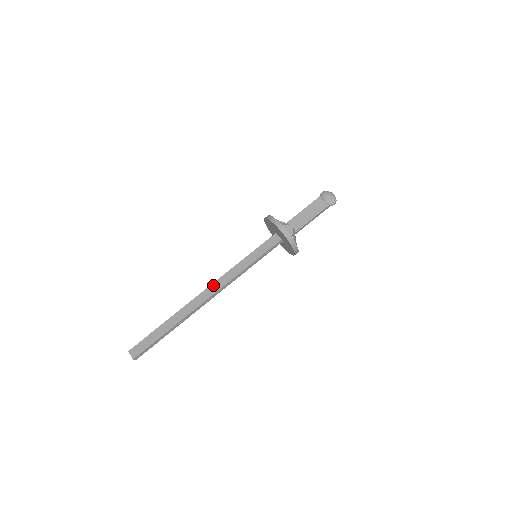
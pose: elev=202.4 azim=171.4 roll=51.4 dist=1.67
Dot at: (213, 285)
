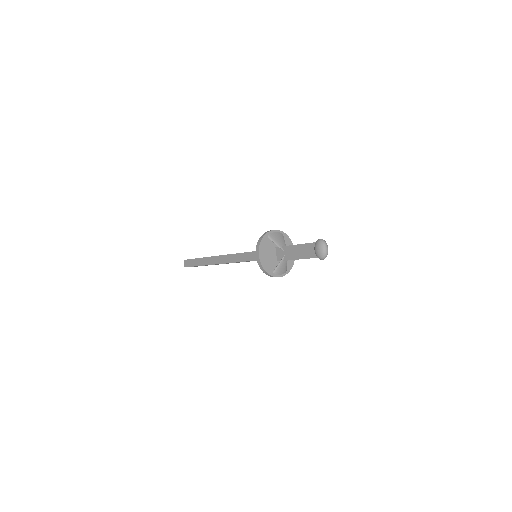
Dot at: (227, 256)
